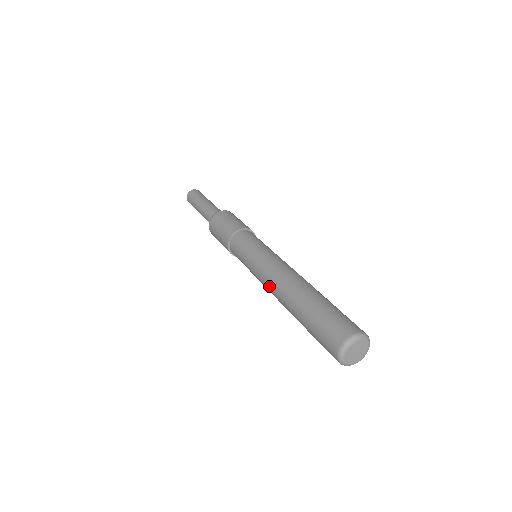
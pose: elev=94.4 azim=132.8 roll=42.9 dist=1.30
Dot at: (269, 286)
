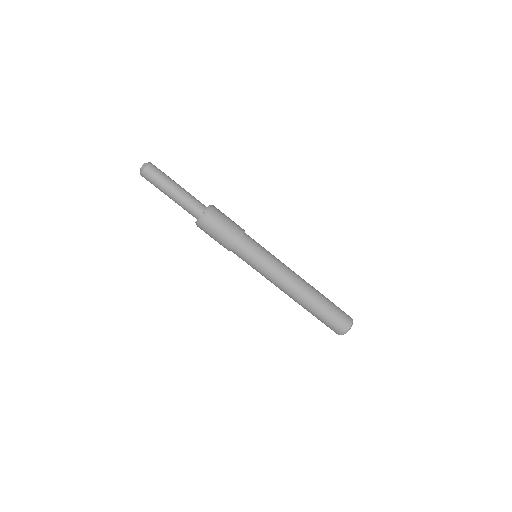
Dot at: (282, 290)
